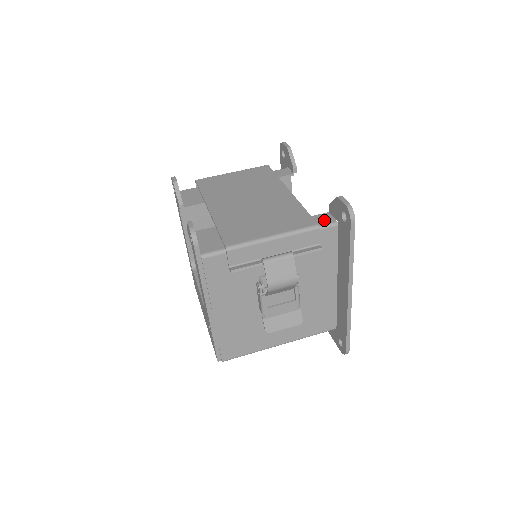
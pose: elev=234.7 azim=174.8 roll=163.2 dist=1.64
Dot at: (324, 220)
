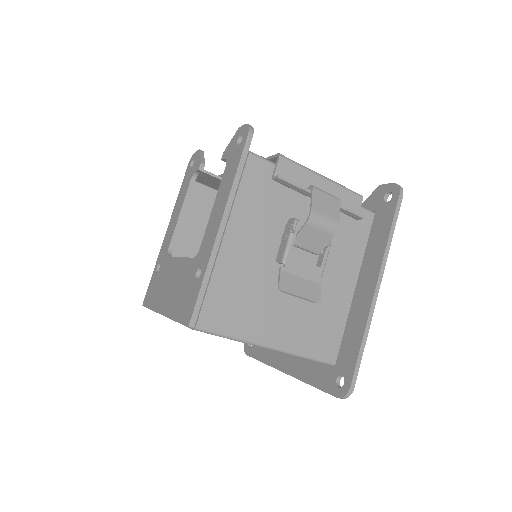
Dot at: occluded
